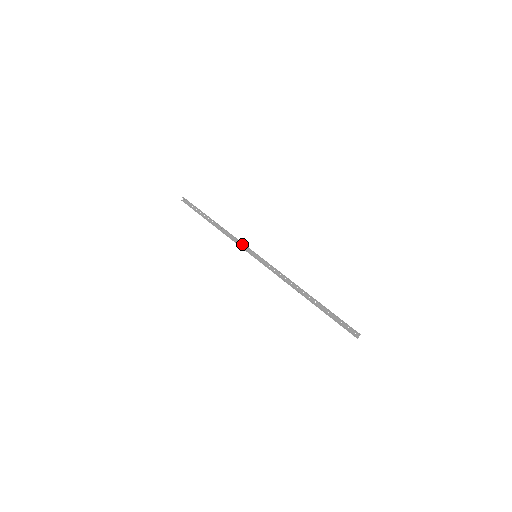
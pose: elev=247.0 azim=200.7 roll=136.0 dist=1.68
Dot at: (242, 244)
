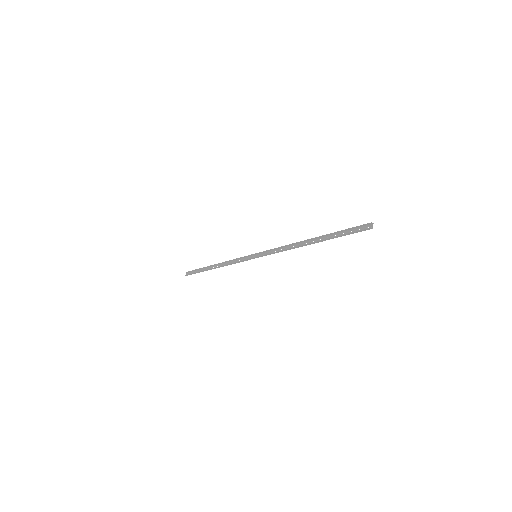
Dot at: (242, 259)
